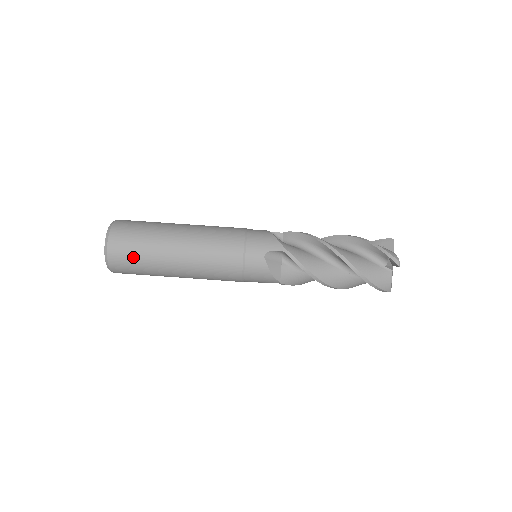
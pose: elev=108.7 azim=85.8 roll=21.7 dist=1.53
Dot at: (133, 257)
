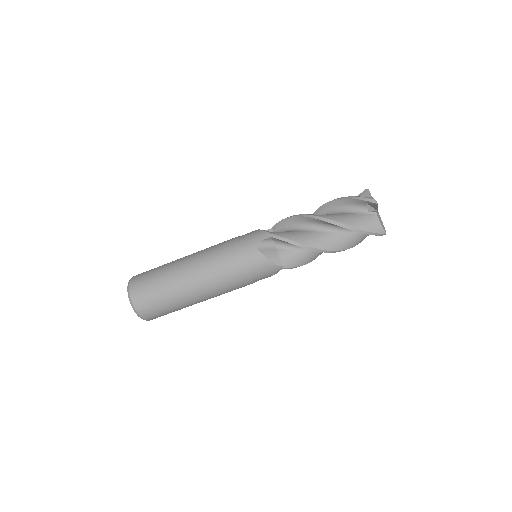
Dot at: (153, 296)
